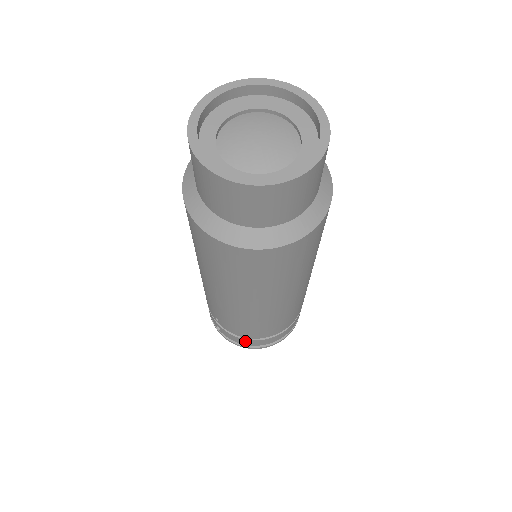
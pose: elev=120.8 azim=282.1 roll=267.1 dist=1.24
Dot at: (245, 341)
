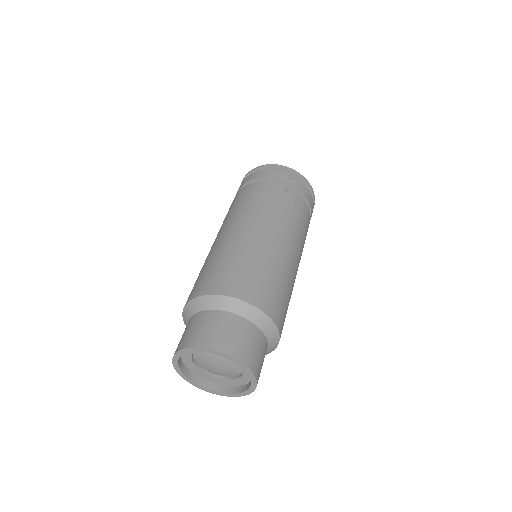
Dot at: occluded
